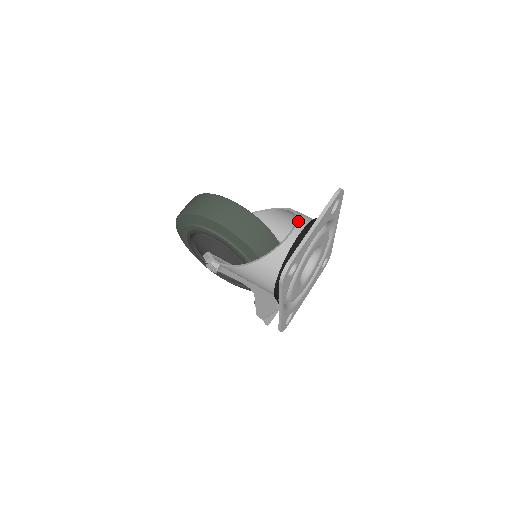
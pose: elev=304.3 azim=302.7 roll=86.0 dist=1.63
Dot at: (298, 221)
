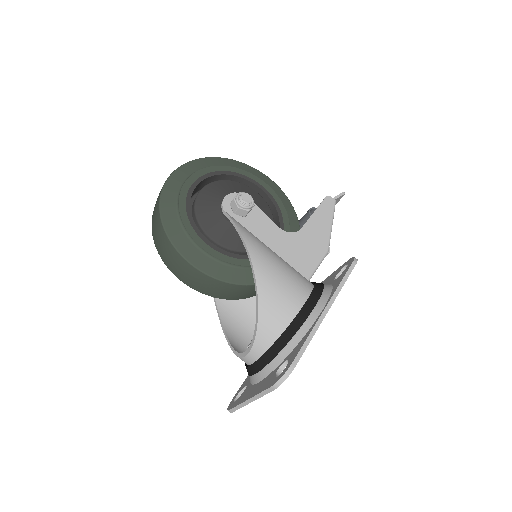
Dot at: (253, 346)
